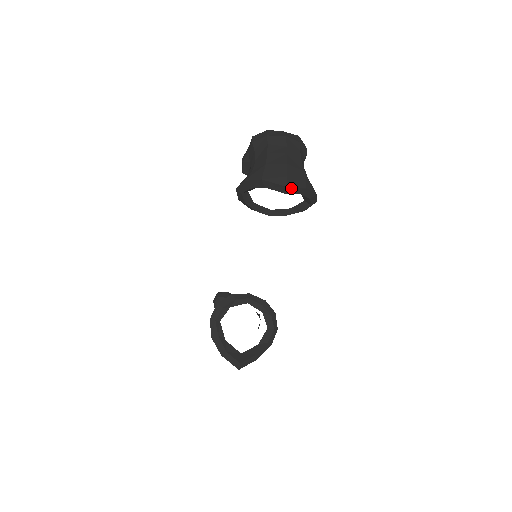
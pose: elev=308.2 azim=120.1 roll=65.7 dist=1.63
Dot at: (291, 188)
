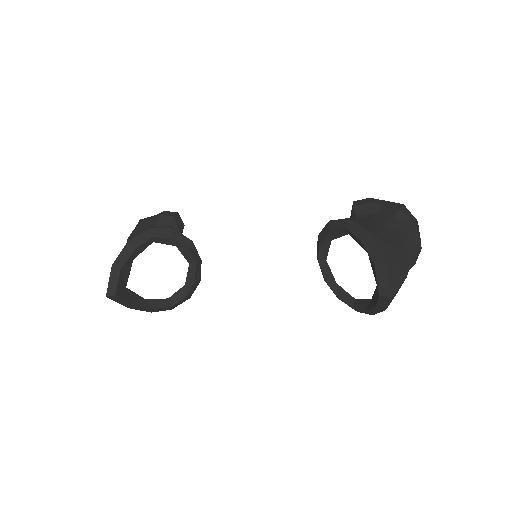
Dot at: (388, 299)
